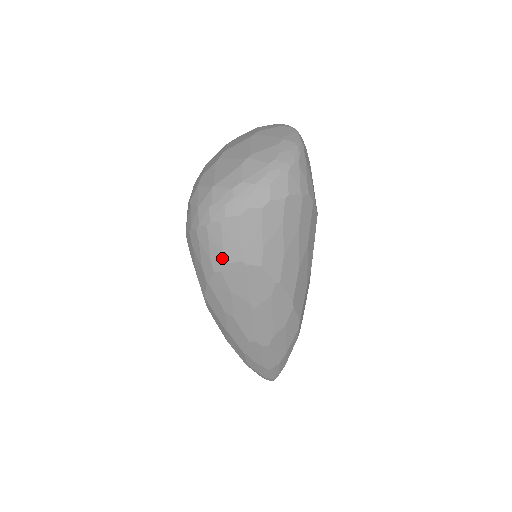
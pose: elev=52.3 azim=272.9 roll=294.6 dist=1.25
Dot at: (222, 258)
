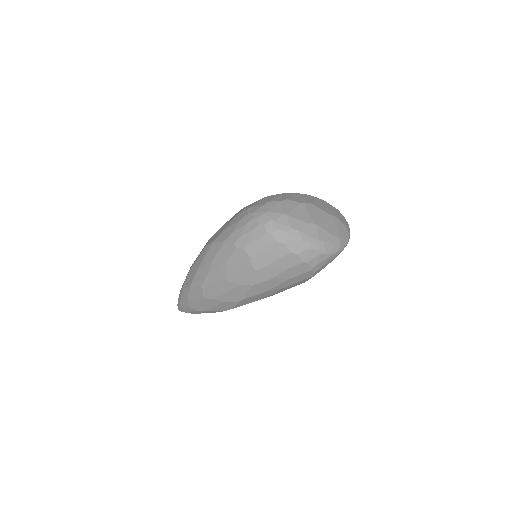
Dot at: (246, 245)
